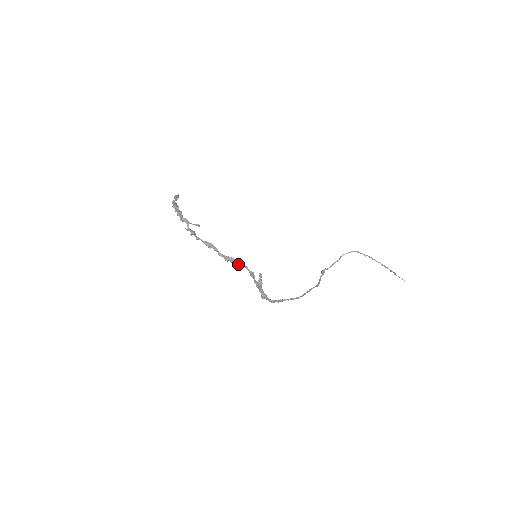
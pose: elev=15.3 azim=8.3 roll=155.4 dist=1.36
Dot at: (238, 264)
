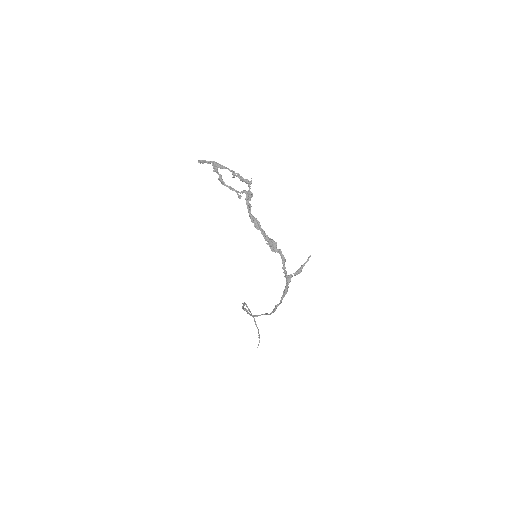
Dot at: (274, 248)
